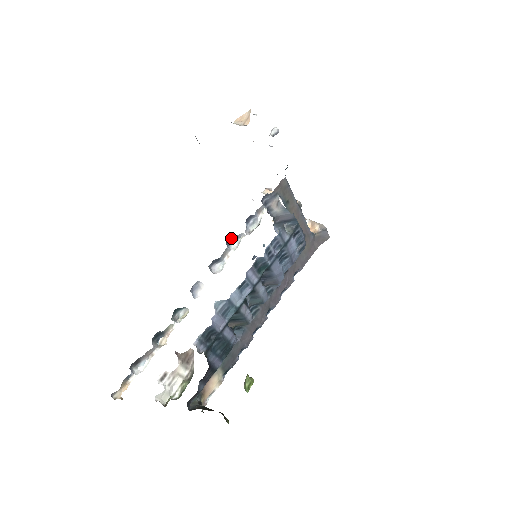
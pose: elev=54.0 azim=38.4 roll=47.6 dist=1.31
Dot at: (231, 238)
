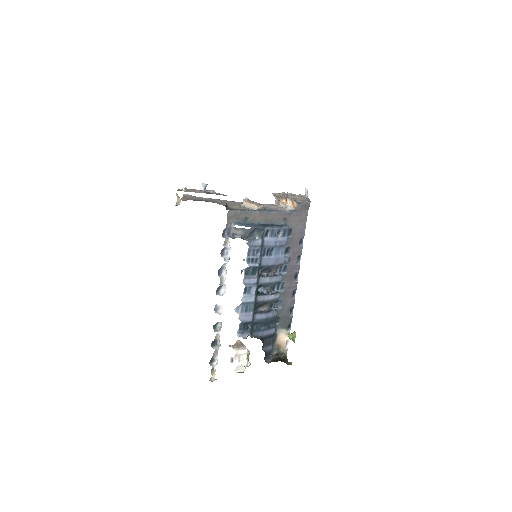
Dot at: (219, 270)
